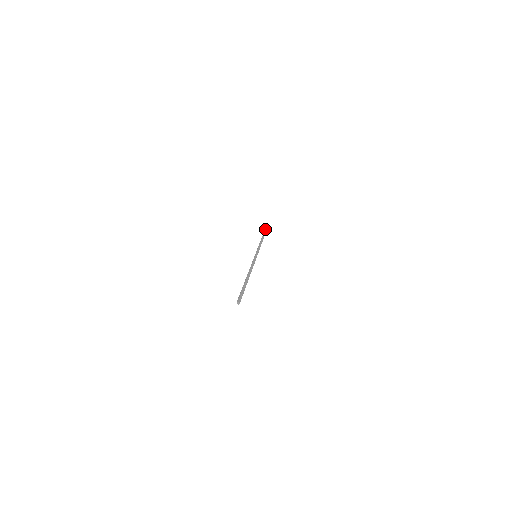
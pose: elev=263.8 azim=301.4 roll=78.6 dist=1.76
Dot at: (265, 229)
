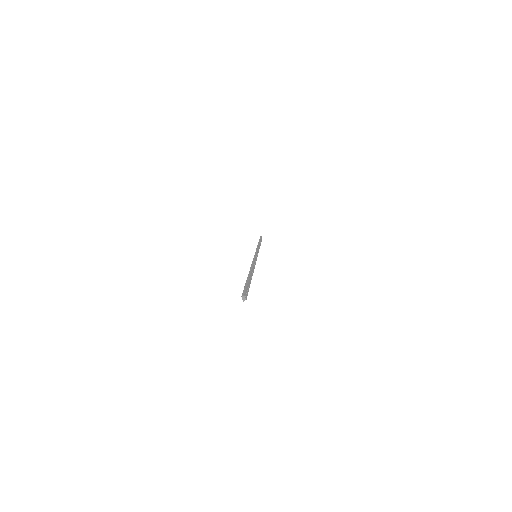
Dot at: (261, 236)
